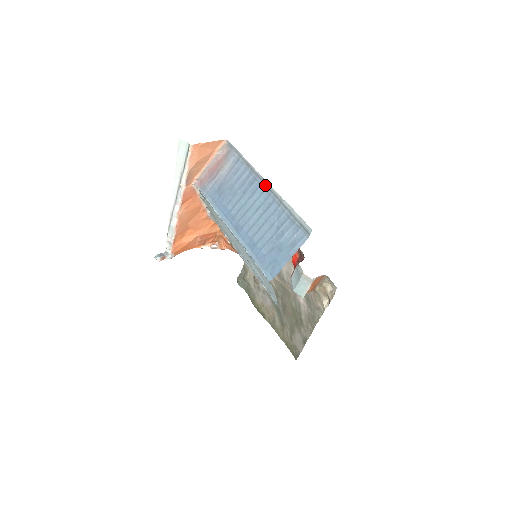
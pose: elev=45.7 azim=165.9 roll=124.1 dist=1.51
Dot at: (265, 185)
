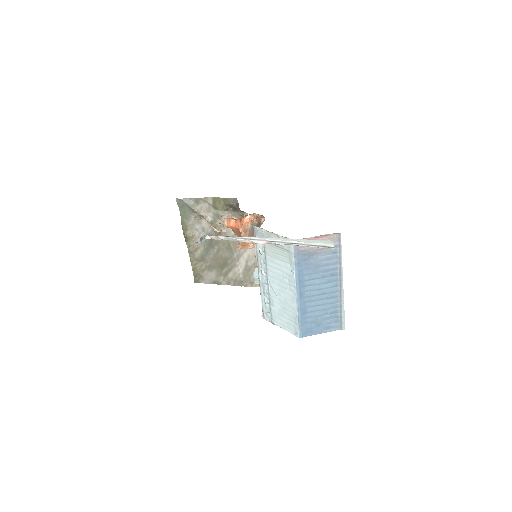
Dot at: (340, 284)
